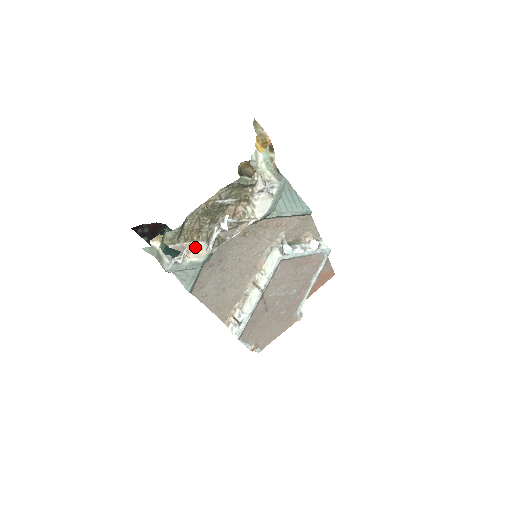
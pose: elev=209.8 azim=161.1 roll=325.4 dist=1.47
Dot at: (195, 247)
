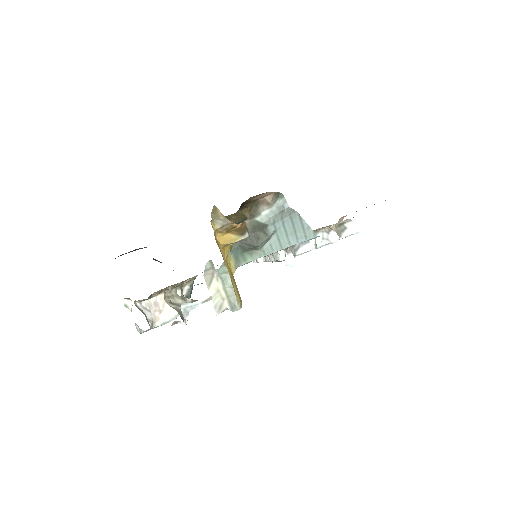
Dot at: occluded
